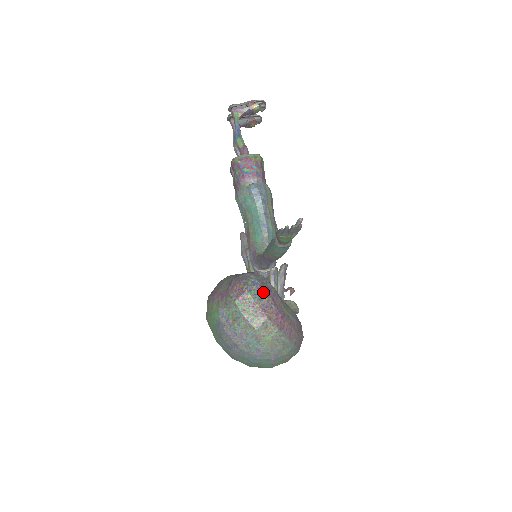
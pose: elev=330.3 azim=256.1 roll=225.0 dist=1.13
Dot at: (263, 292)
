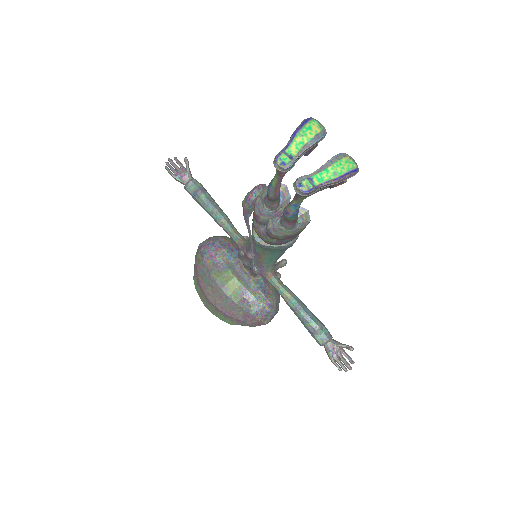
Dot at: occluded
